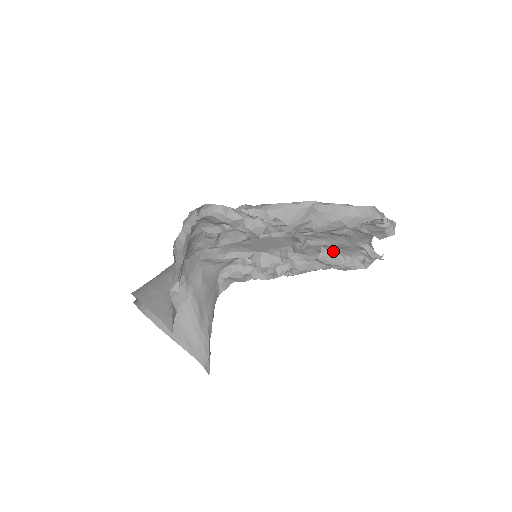
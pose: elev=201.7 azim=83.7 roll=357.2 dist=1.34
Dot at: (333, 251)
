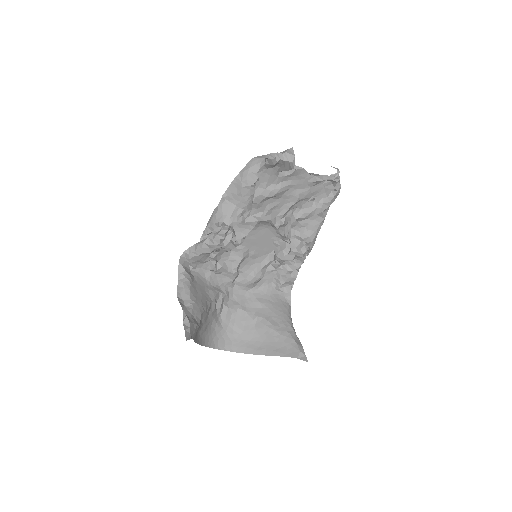
Dot at: (304, 204)
